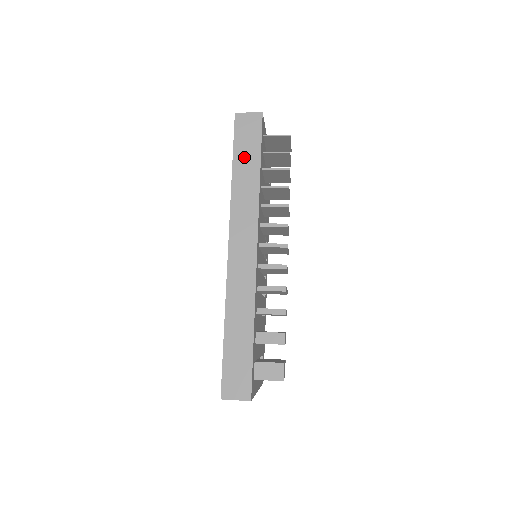
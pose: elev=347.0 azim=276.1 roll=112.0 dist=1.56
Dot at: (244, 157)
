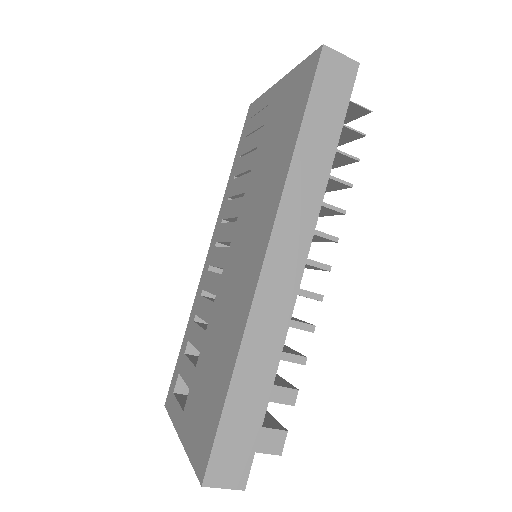
Dot at: (319, 122)
